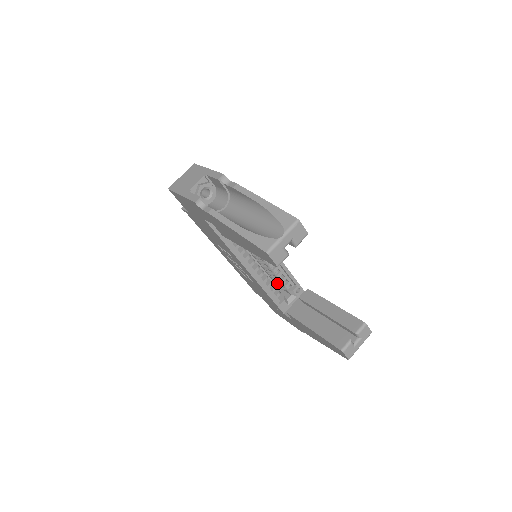
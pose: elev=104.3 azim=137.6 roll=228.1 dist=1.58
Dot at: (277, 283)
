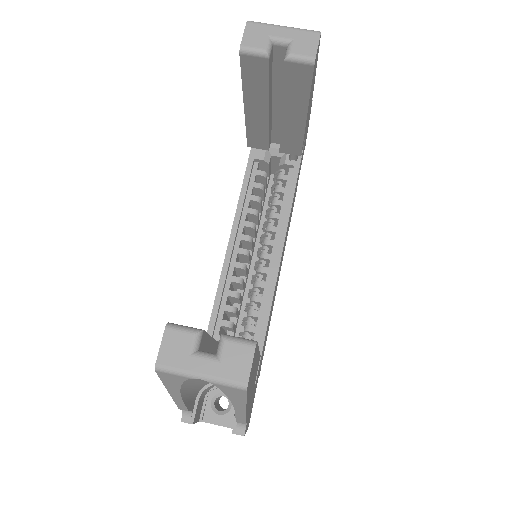
Dot at: occluded
